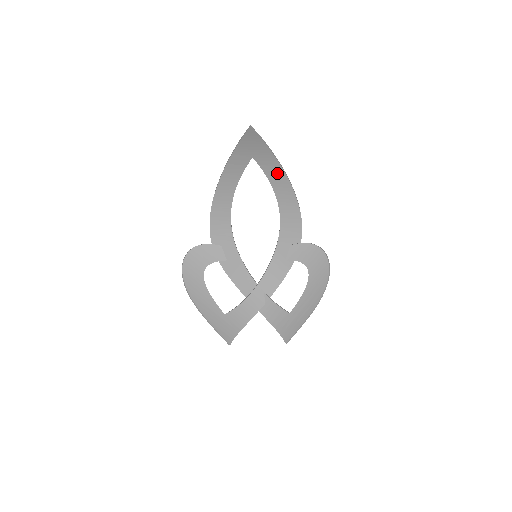
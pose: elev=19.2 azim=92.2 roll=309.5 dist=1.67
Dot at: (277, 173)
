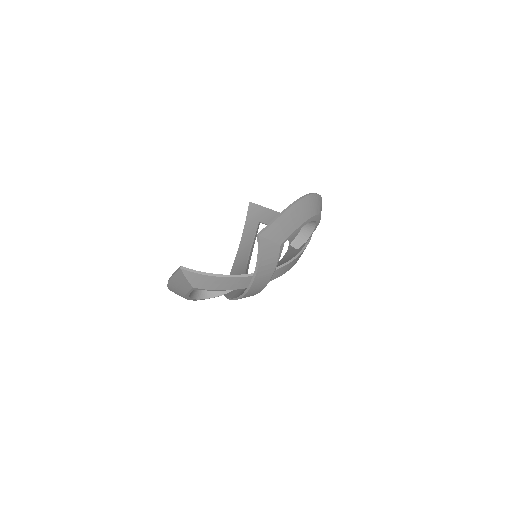
Dot at: occluded
